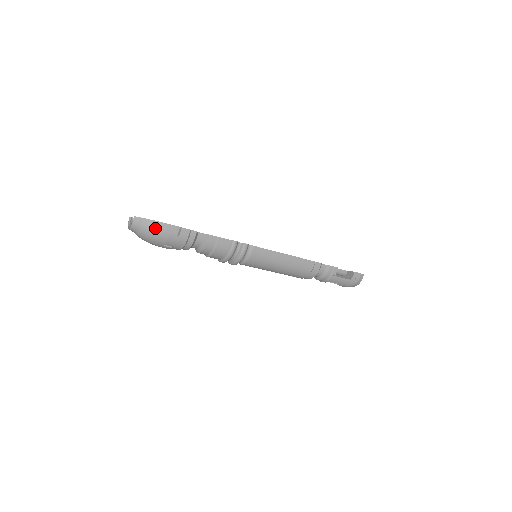
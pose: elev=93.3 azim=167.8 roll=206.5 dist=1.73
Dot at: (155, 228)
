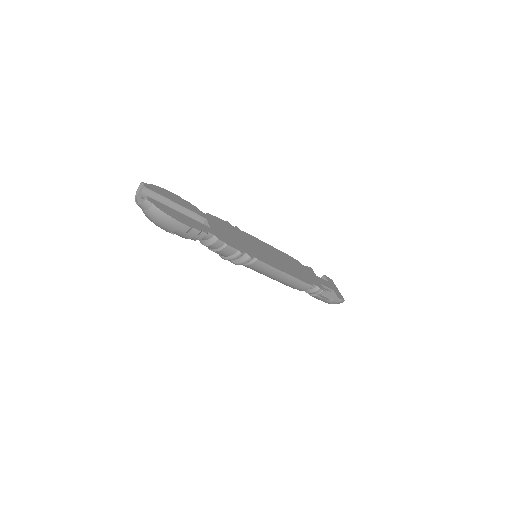
Dot at: (164, 220)
